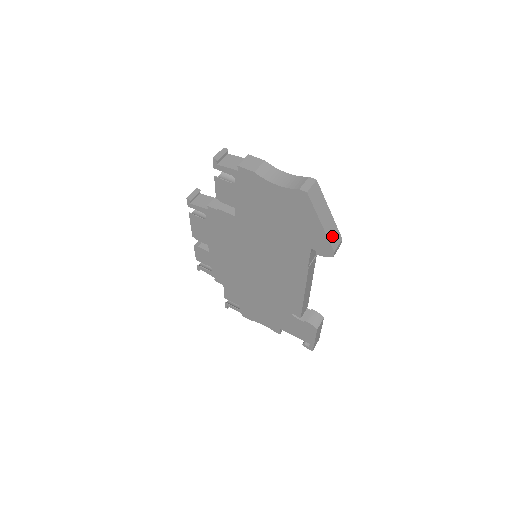
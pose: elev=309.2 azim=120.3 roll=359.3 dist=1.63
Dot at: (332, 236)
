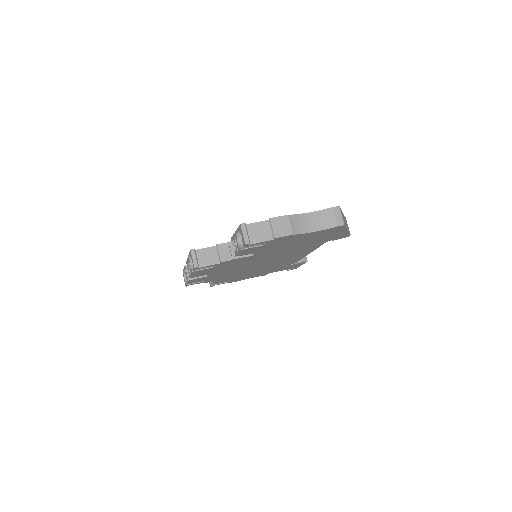
Dot at: occluded
